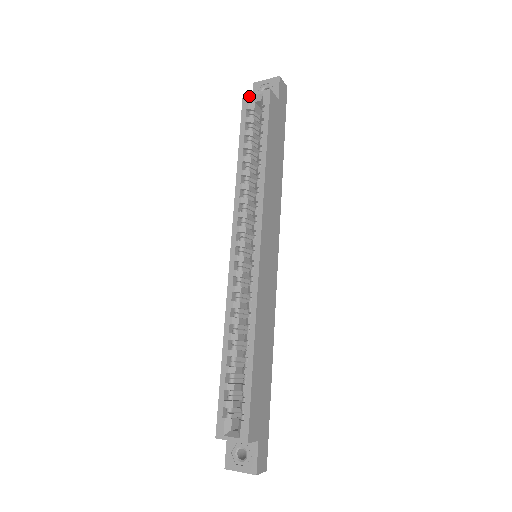
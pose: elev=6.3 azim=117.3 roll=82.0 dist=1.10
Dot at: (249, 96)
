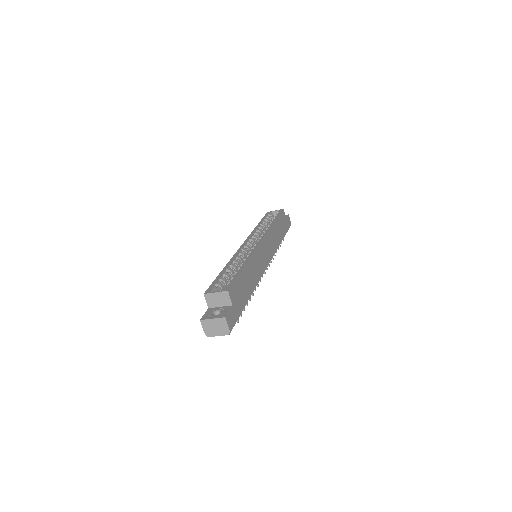
Dot at: (271, 211)
